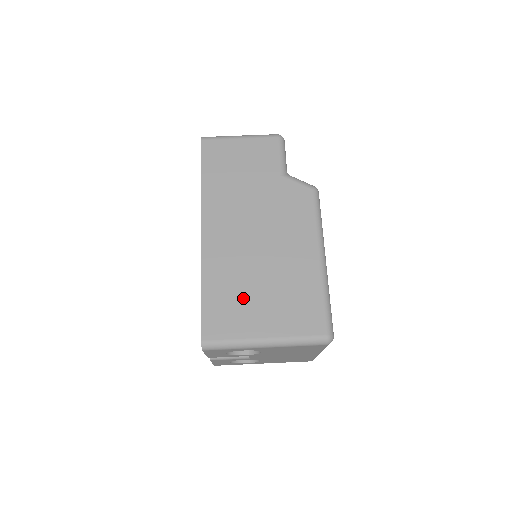
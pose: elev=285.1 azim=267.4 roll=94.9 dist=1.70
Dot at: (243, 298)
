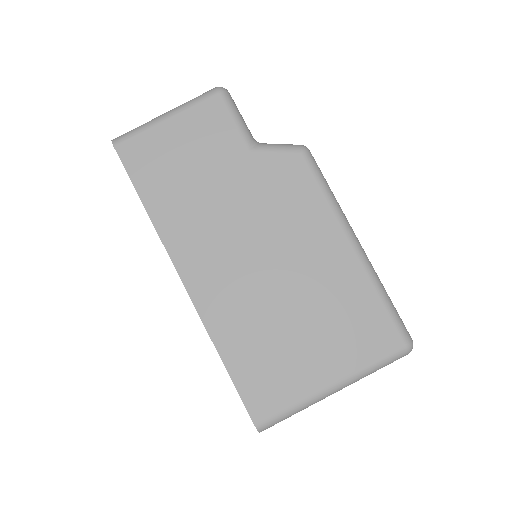
Dot at: (280, 346)
